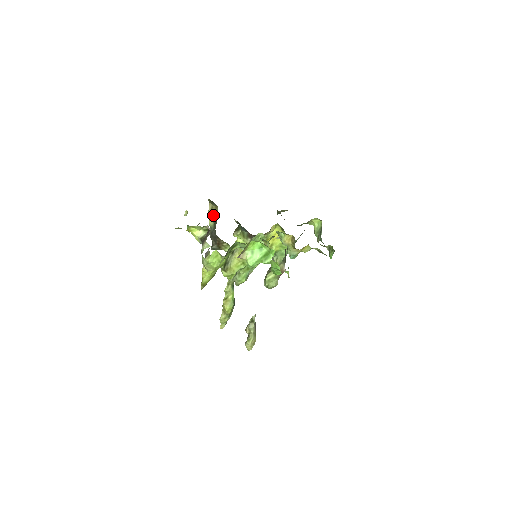
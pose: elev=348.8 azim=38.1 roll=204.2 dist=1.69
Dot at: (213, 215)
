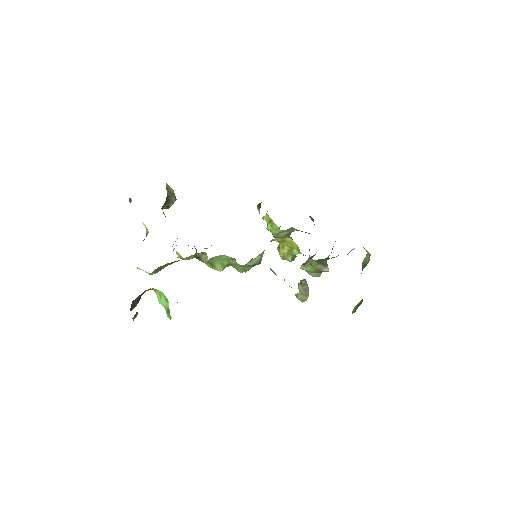
Dot at: occluded
